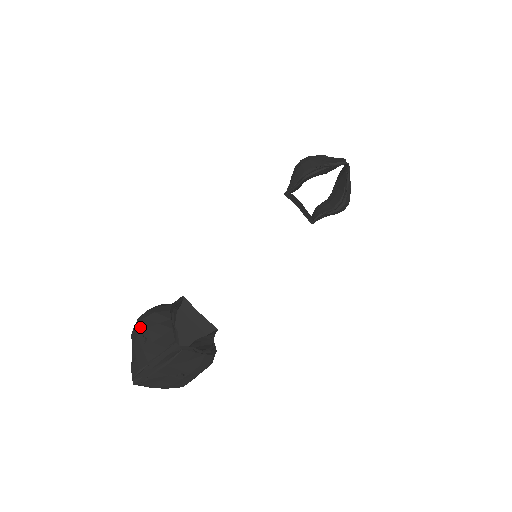
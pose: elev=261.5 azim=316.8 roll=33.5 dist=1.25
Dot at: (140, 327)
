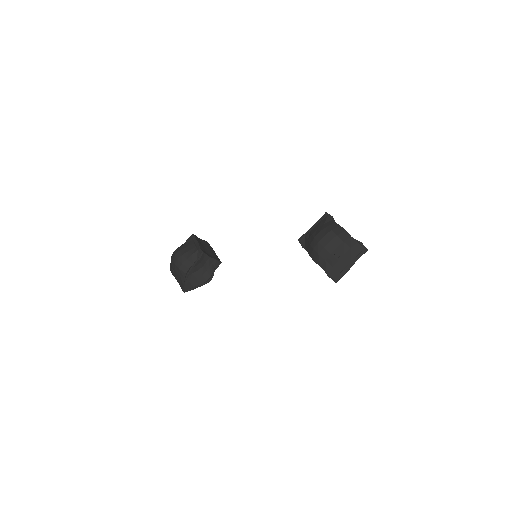
Dot at: (173, 264)
